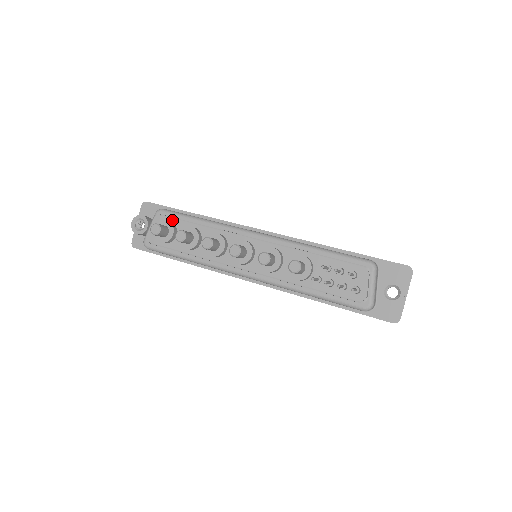
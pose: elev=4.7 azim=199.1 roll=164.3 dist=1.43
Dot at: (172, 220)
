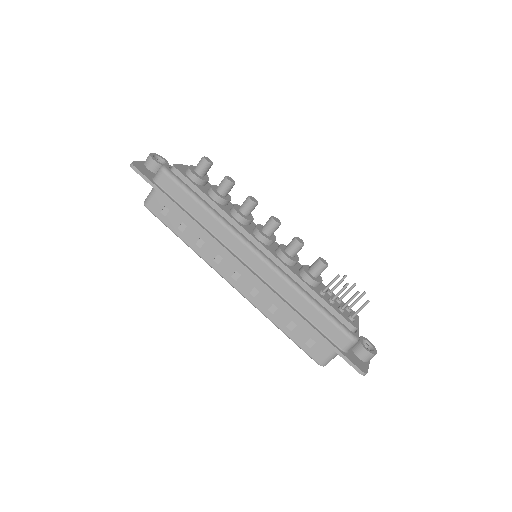
Dot at: occluded
